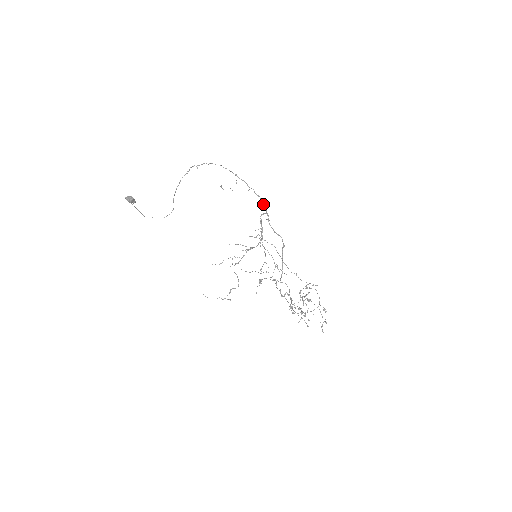
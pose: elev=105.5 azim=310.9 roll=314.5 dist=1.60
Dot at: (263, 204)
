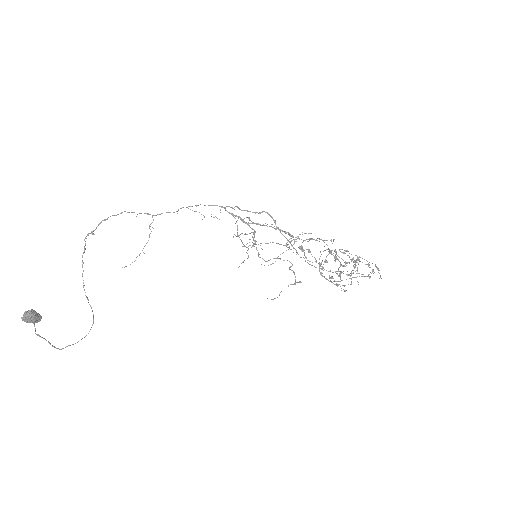
Dot at: occluded
